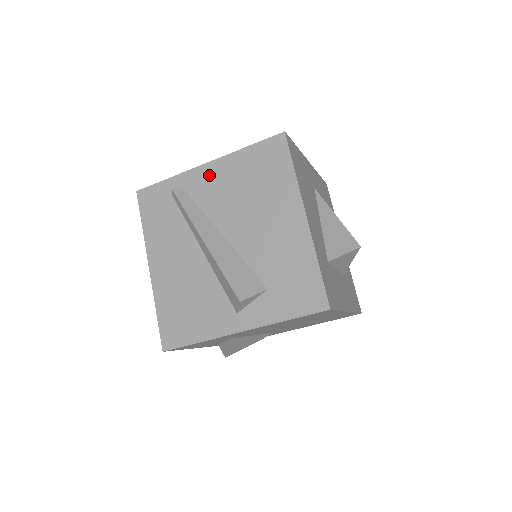
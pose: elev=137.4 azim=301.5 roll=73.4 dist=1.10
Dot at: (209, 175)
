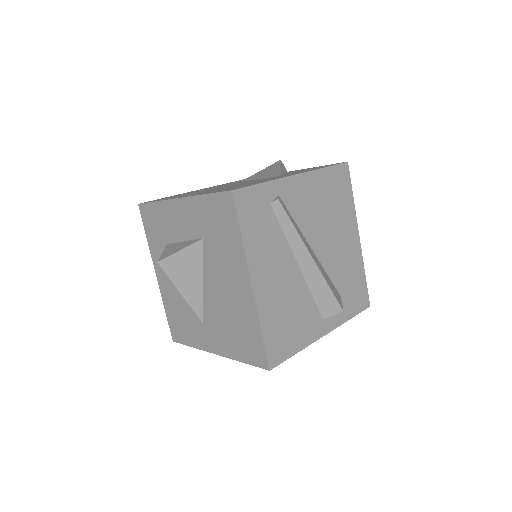
Dot at: (300, 188)
